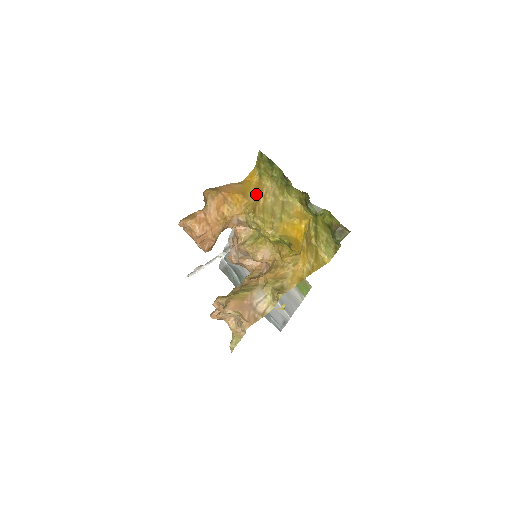
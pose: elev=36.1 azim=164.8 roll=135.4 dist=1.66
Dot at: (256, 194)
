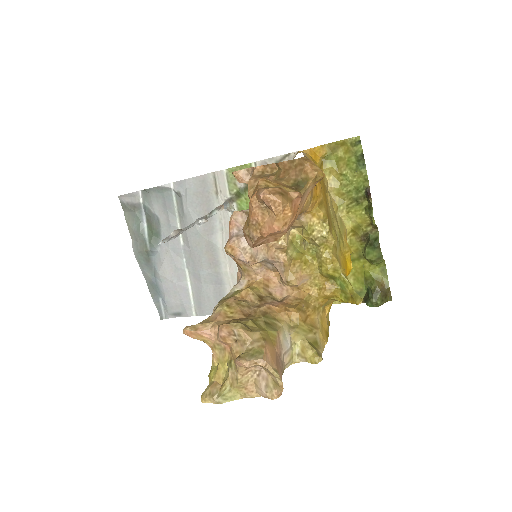
Dot at: (324, 190)
